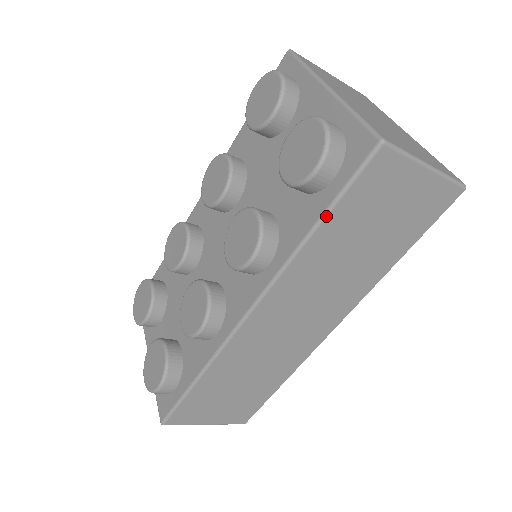
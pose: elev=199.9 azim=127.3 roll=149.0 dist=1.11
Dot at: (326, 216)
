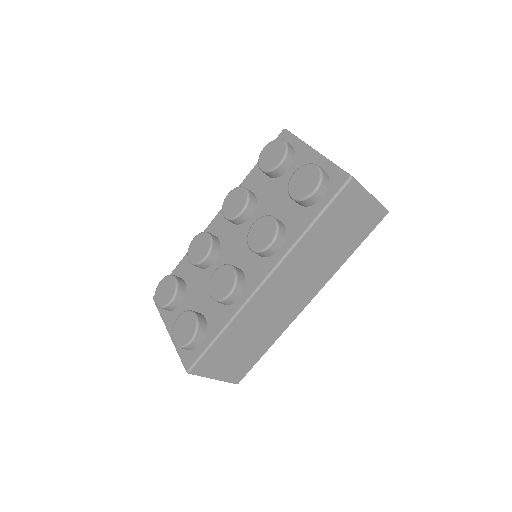
Dot at: (319, 218)
